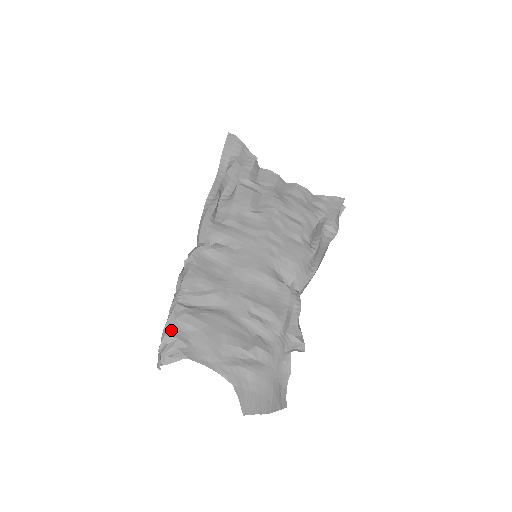
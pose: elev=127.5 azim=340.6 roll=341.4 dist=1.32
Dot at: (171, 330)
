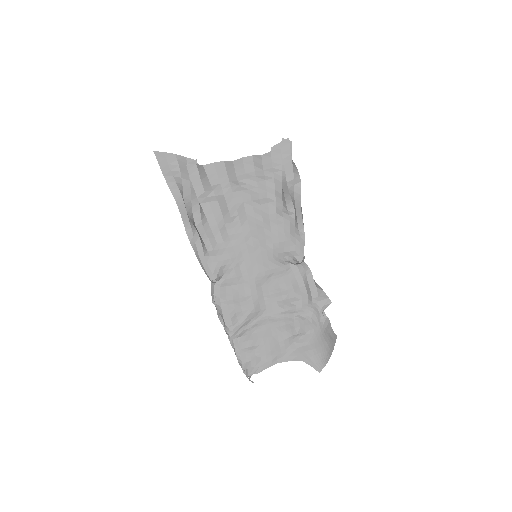
Dot at: (243, 358)
